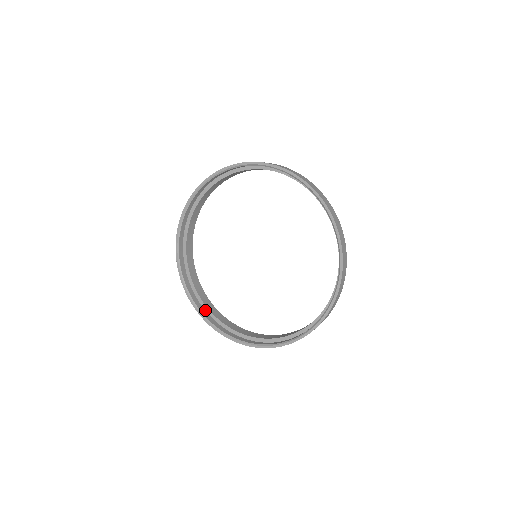
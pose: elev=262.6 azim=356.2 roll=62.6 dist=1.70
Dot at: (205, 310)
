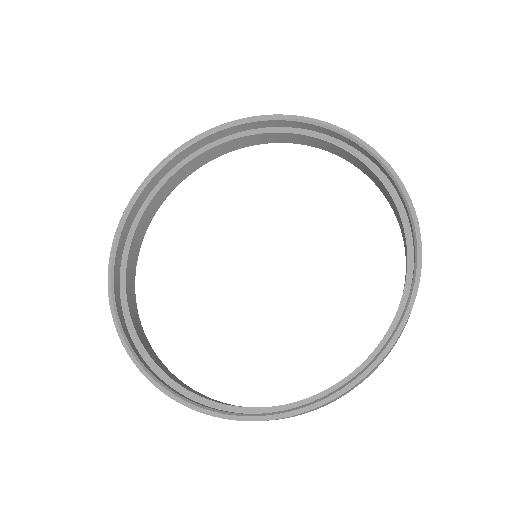
Dot at: occluded
